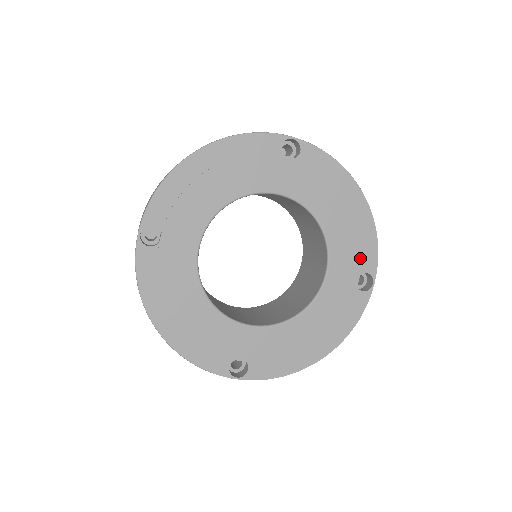
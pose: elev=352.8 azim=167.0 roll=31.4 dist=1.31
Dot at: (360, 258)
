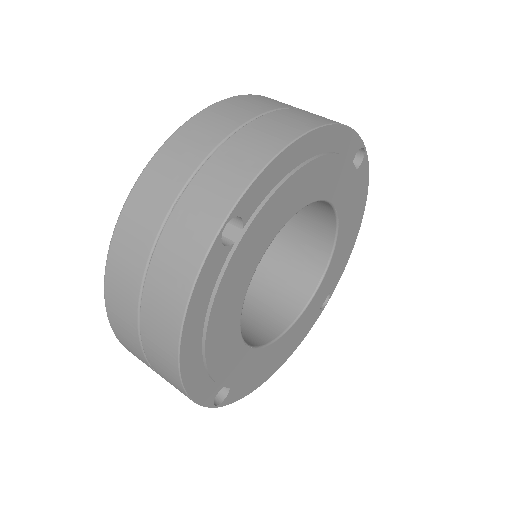
Dot at: occluded
